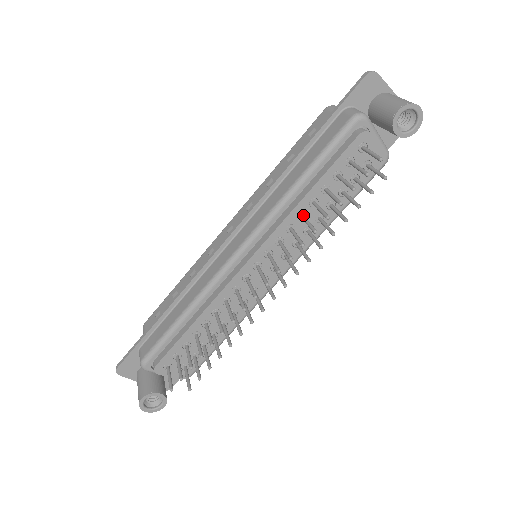
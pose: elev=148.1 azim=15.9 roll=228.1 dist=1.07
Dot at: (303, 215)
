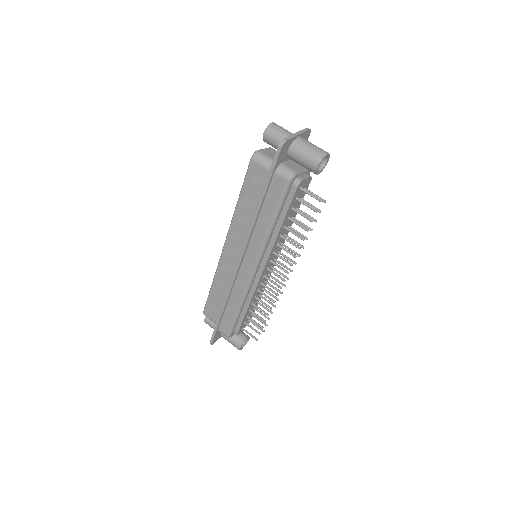
Dot at: (282, 236)
